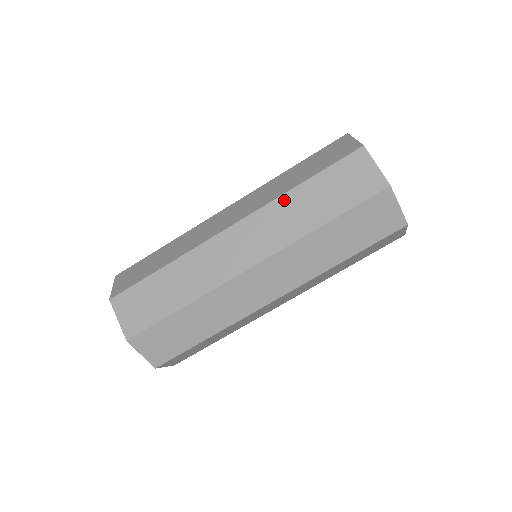
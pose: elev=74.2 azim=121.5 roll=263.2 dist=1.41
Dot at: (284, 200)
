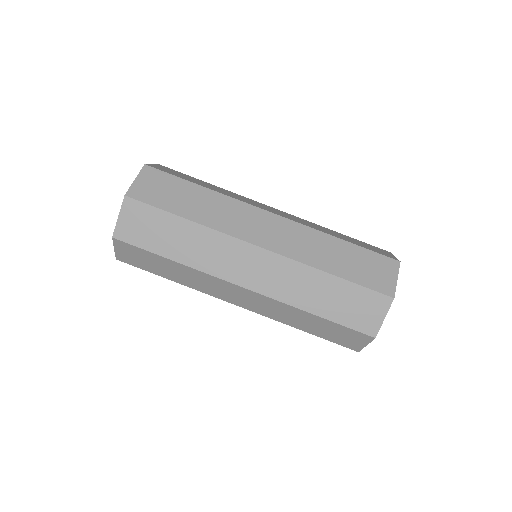
Dot at: (322, 236)
